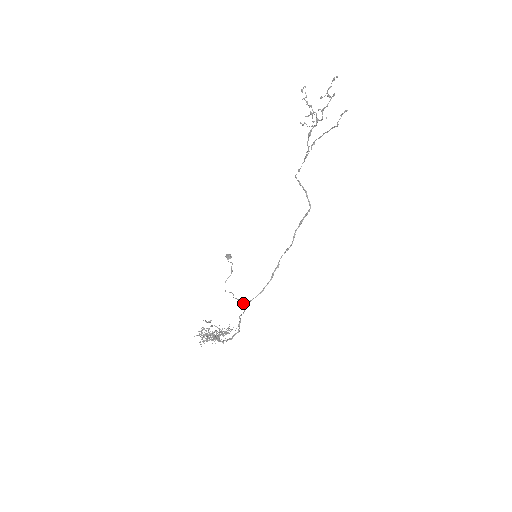
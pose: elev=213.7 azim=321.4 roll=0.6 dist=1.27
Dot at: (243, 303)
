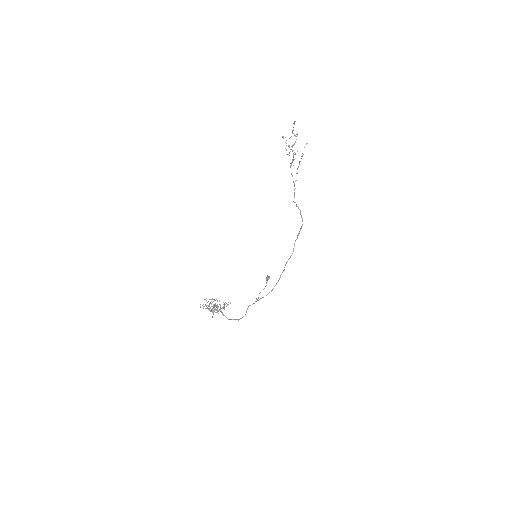
Dot at: occluded
